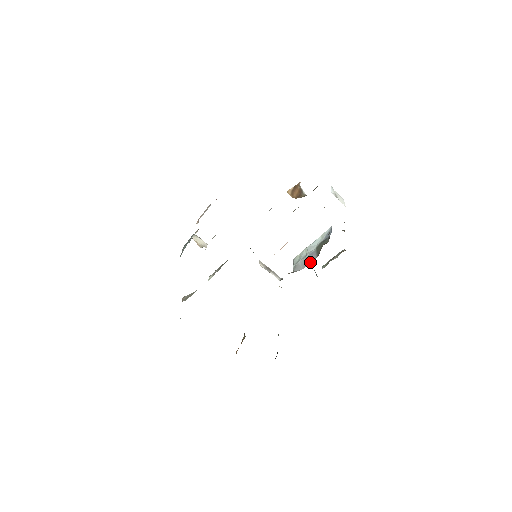
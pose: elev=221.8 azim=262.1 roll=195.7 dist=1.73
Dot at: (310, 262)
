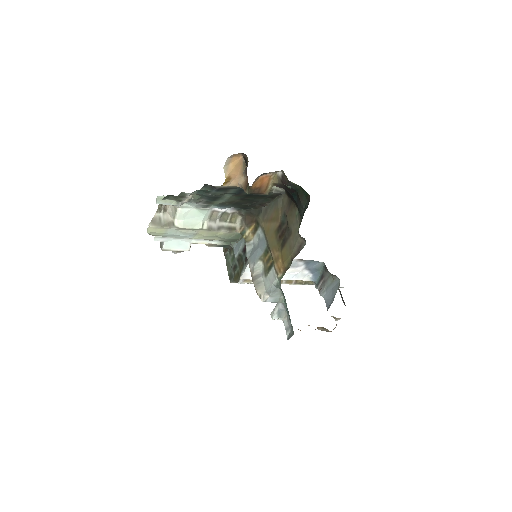
Dot at: occluded
